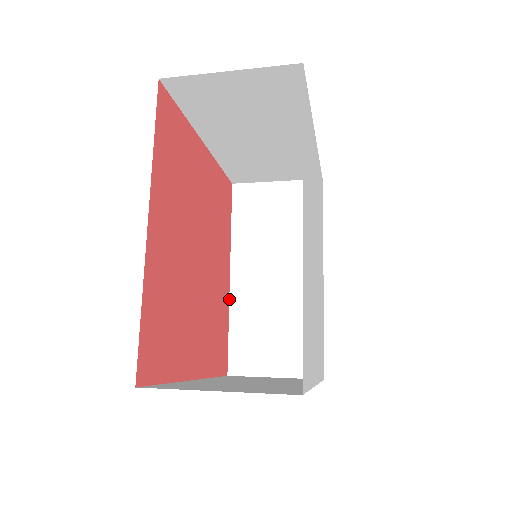
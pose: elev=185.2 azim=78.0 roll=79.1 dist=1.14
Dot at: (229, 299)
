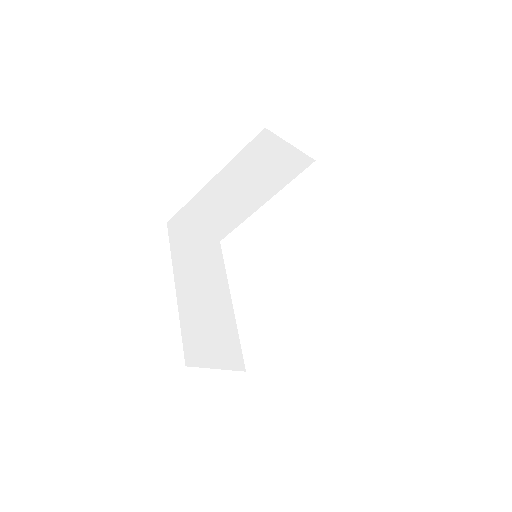
Dot at: occluded
